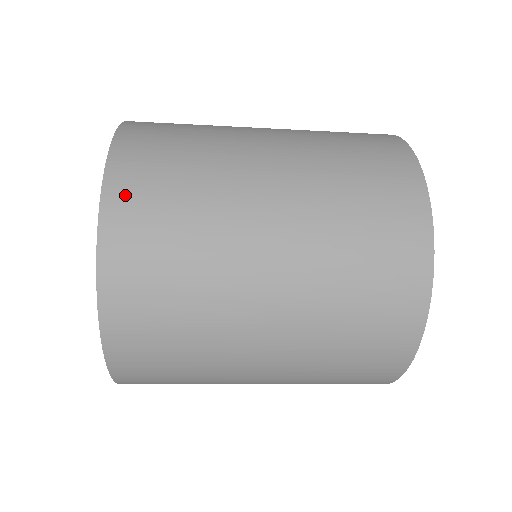
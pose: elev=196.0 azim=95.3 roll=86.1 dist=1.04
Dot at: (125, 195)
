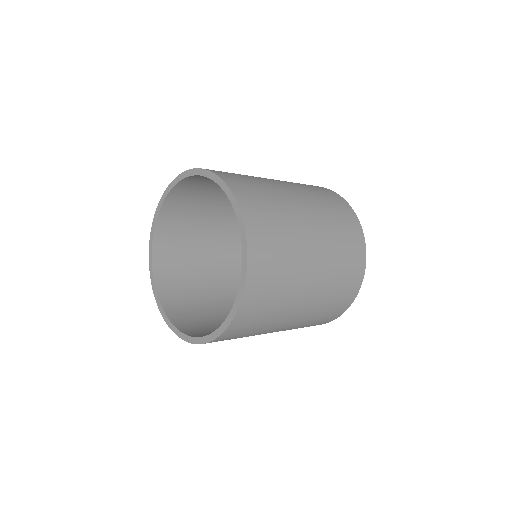
Dot at: (231, 180)
